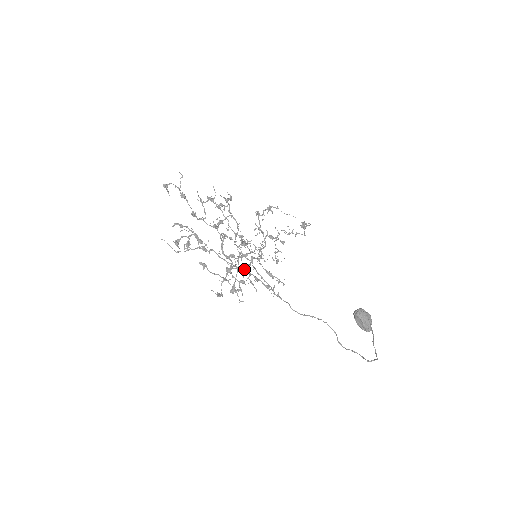
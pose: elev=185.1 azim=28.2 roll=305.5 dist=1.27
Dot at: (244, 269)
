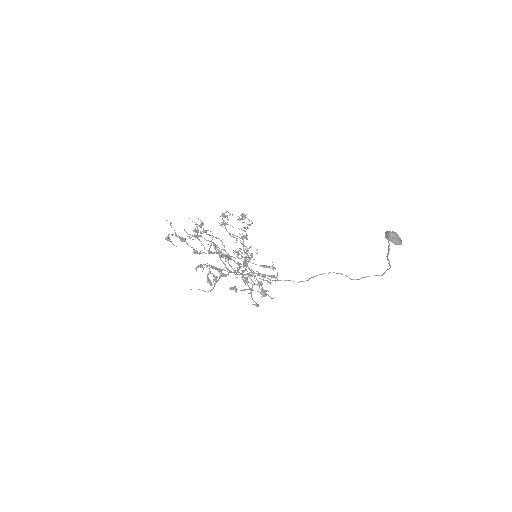
Dot at: (249, 274)
